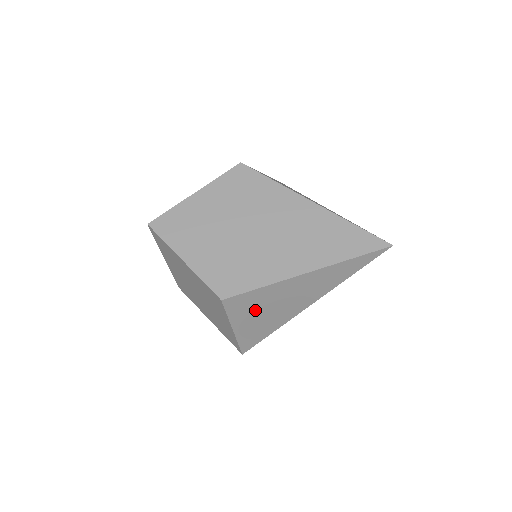
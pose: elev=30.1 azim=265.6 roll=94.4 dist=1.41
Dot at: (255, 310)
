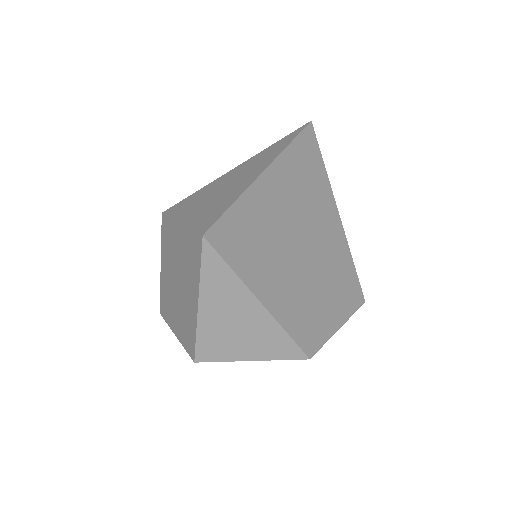
Dot at: (200, 201)
